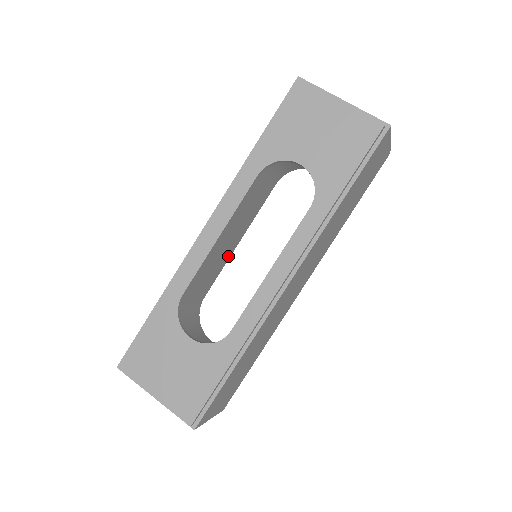
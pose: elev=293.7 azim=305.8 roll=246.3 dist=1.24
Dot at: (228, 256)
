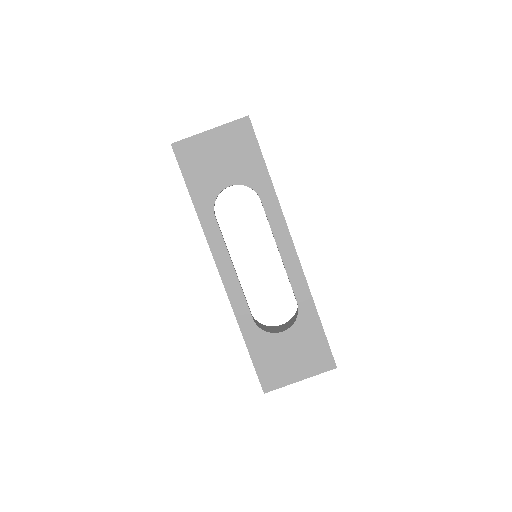
Dot at: occluded
